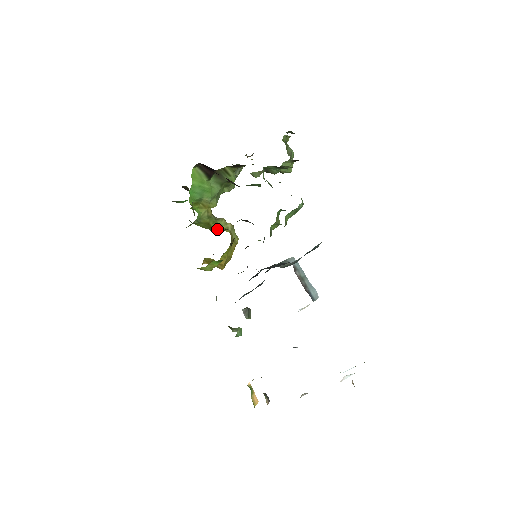
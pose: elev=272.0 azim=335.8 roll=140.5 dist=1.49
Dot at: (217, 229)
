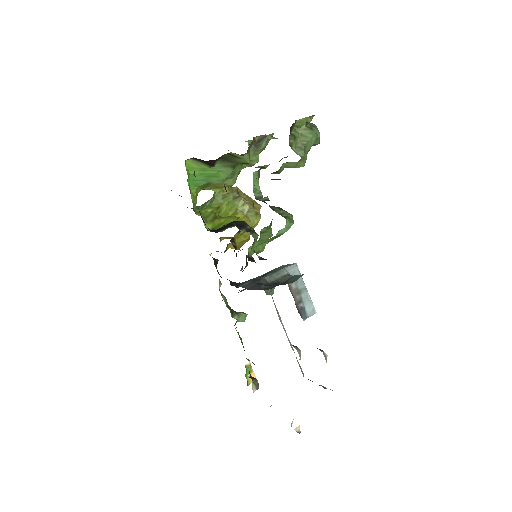
Dot at: (221, 219)
